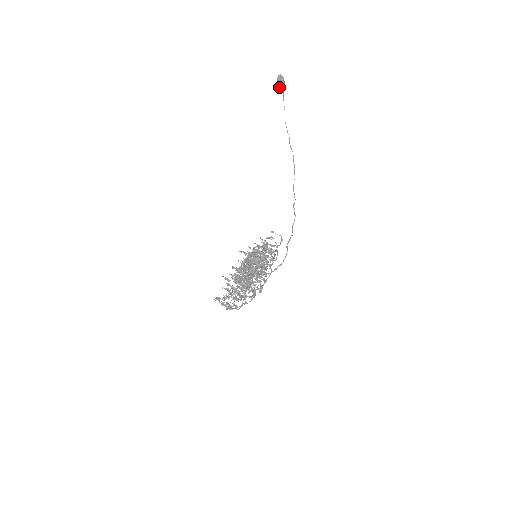
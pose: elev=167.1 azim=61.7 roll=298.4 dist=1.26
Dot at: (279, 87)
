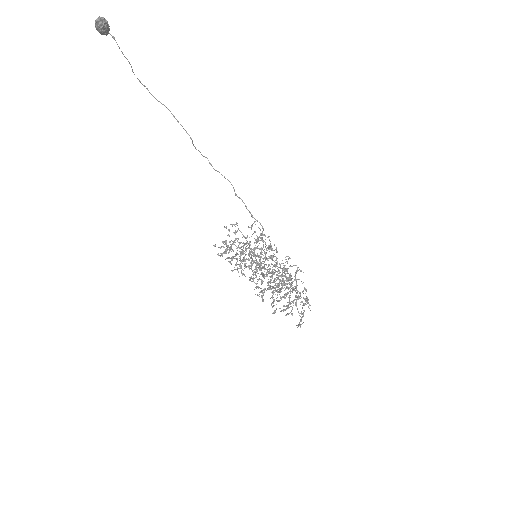
Dot at: occluded
